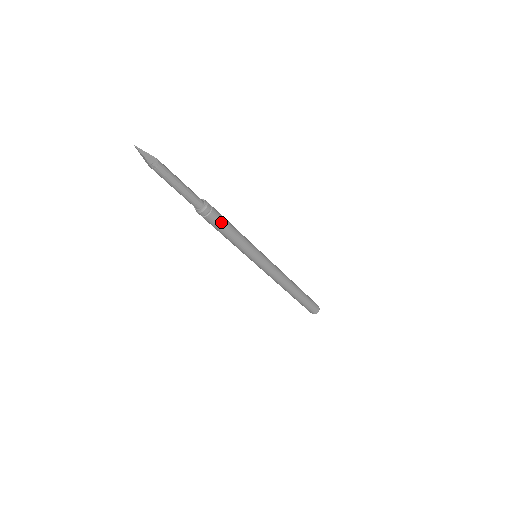
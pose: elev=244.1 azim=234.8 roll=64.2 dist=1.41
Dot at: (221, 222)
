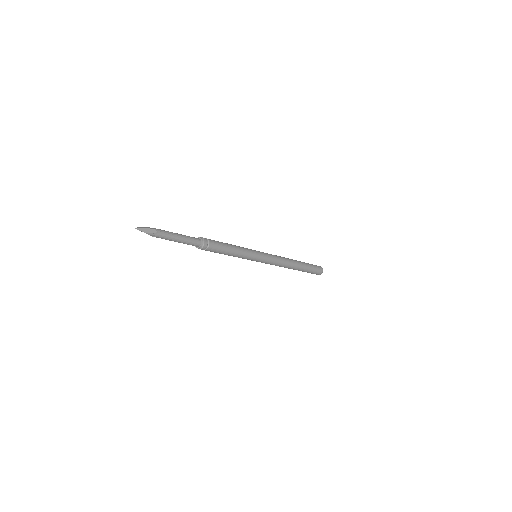
Dot at: (219, 248)
